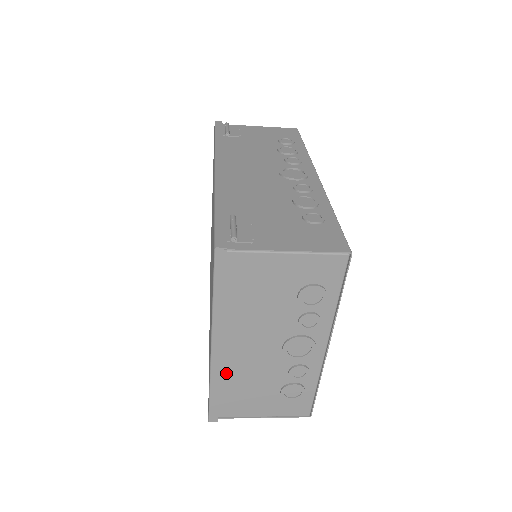
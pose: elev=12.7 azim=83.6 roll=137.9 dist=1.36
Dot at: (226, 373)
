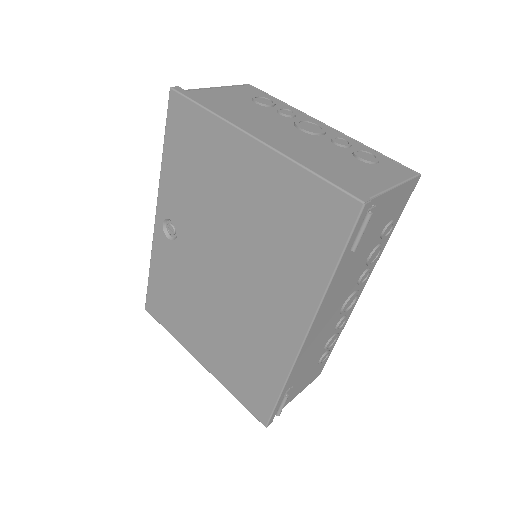
Dot at: occluded
